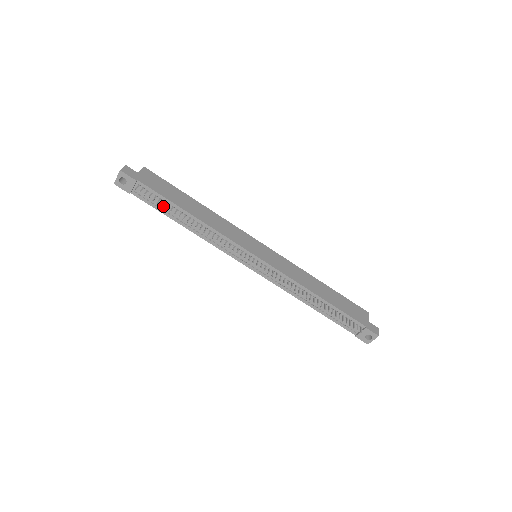
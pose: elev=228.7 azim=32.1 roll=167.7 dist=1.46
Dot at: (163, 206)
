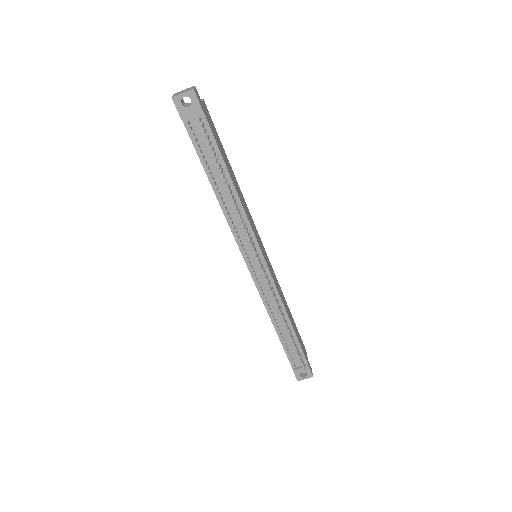
Dot at: (209, 156)
